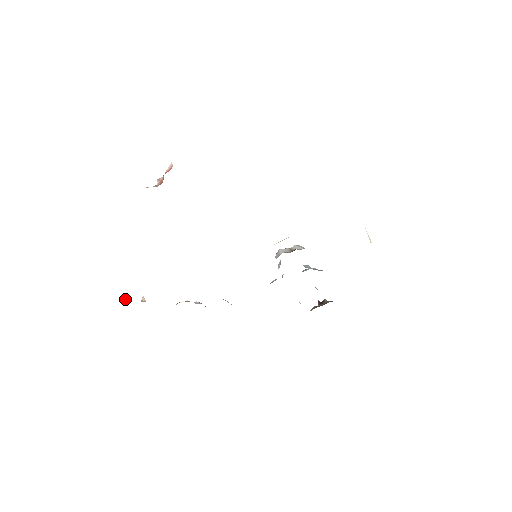
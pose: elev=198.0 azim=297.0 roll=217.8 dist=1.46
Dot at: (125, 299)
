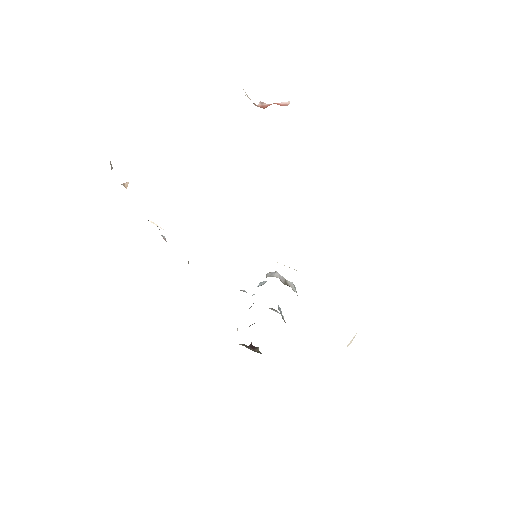
Dot at: occluded
